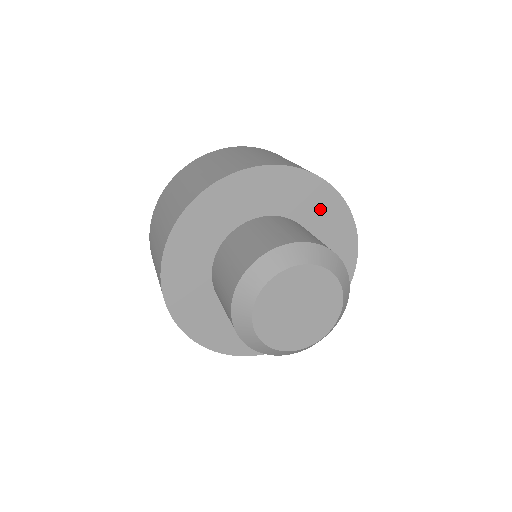
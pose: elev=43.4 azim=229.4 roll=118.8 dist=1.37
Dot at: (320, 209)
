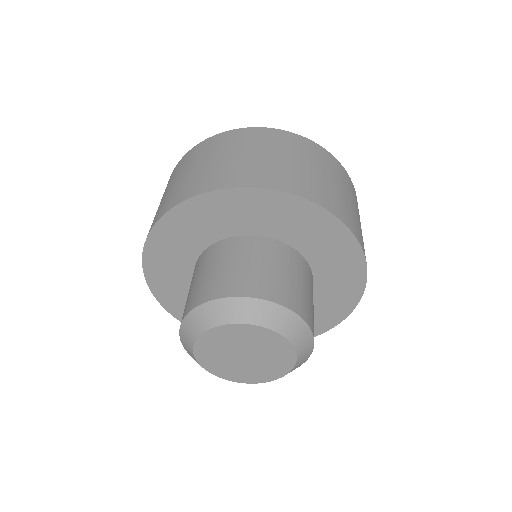
Dot at: (338, 289)
